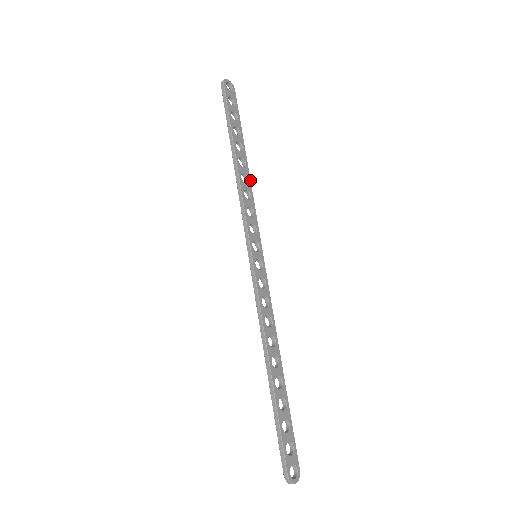
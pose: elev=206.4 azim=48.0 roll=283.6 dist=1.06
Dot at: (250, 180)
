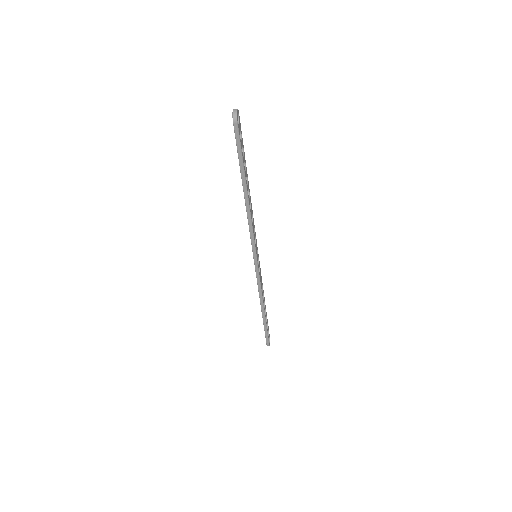
Dot at: occluded
